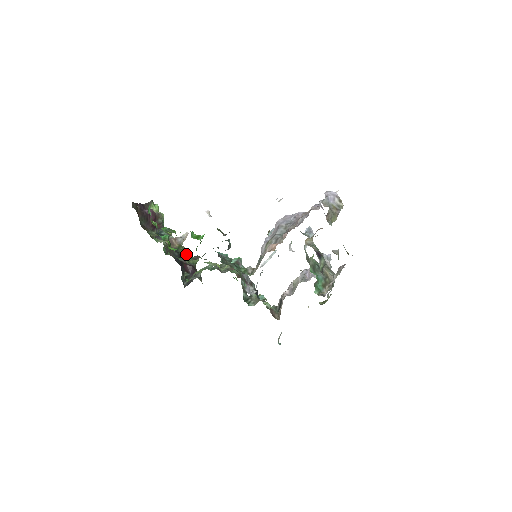
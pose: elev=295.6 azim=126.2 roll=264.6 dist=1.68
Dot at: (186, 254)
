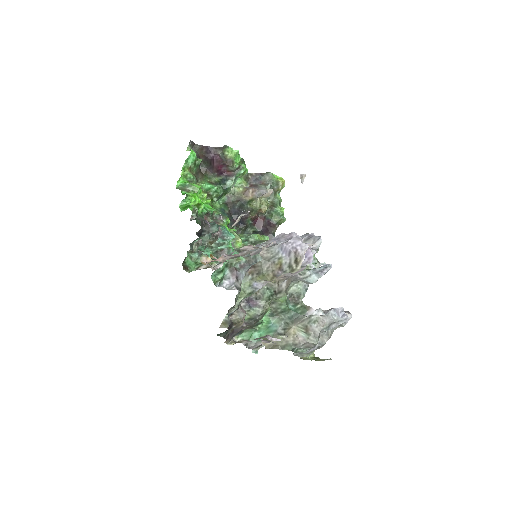
Dot at: (260, 210)
